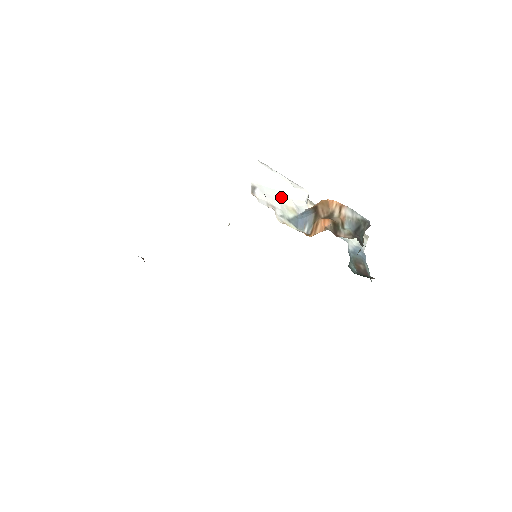
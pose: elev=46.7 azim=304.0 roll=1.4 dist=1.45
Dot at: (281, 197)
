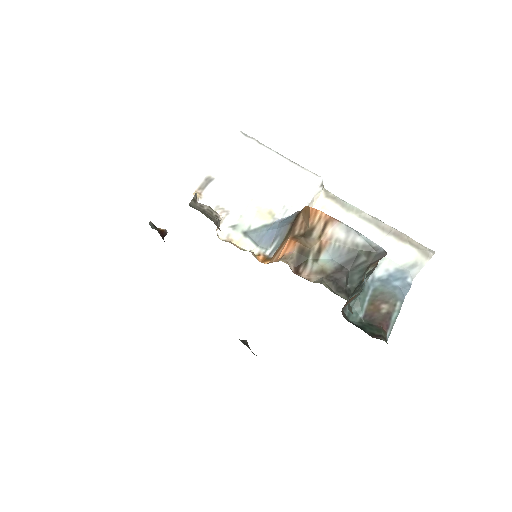
Dot at: (256, 192)
